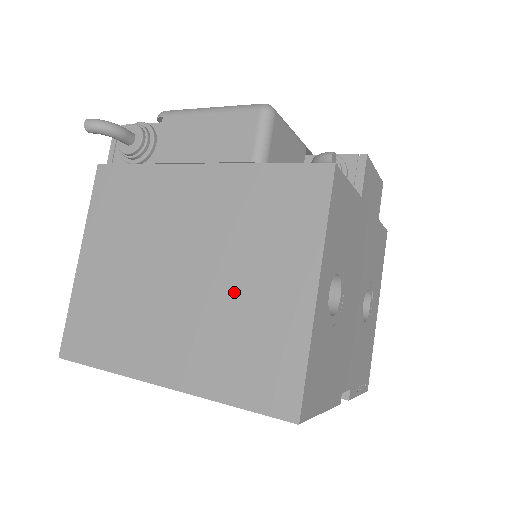
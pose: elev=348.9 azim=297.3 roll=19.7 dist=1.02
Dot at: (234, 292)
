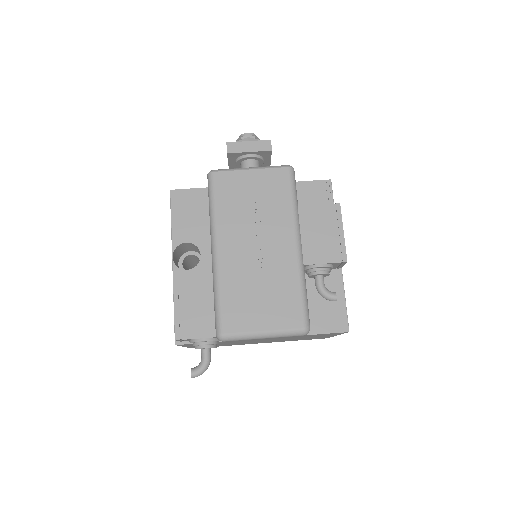
Dot at: occluded
